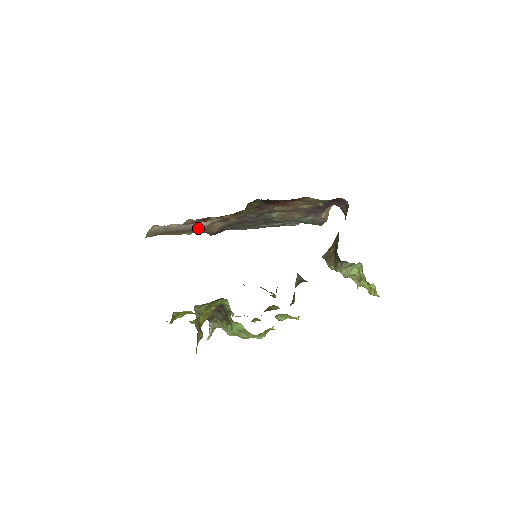
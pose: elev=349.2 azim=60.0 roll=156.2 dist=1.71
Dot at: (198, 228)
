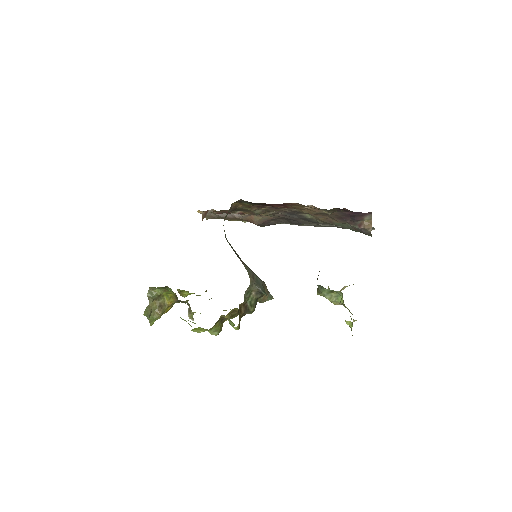
Dot at: (240, 218)
